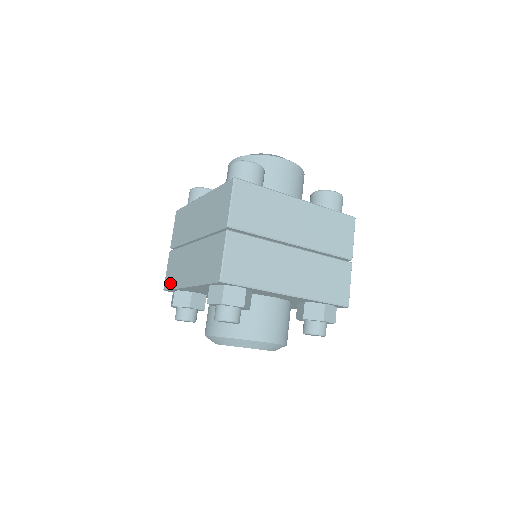
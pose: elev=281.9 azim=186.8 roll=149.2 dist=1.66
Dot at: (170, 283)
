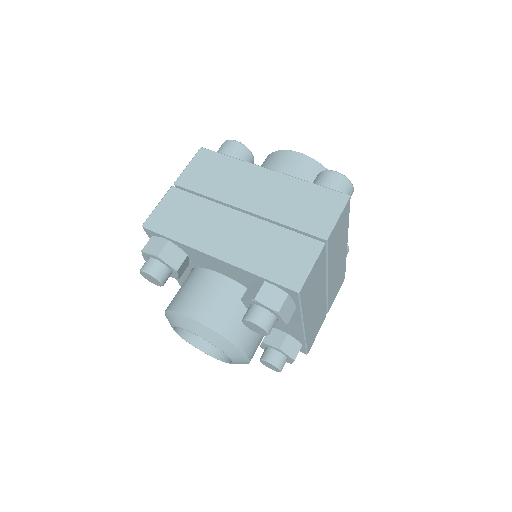
Dot at: occluded
